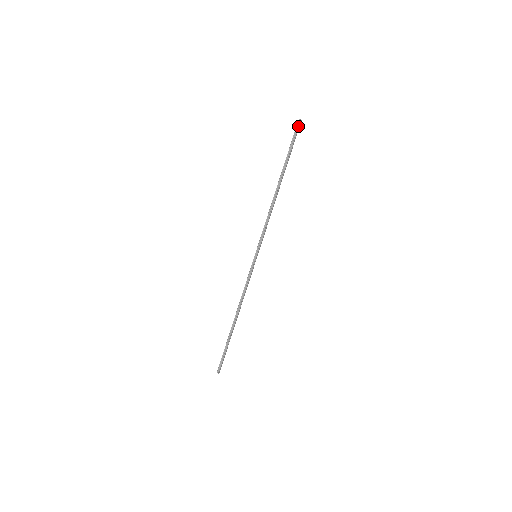
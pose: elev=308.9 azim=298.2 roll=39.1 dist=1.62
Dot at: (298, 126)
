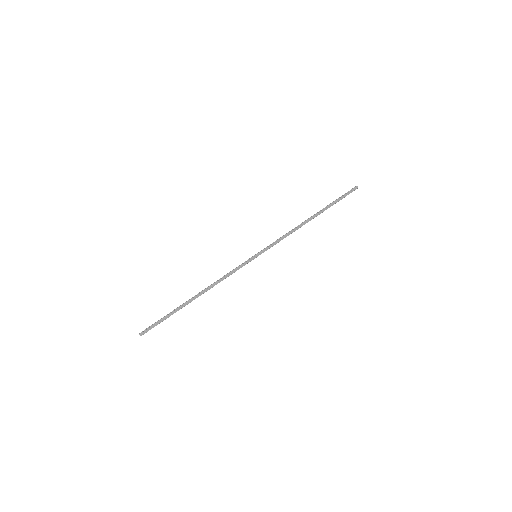
Dot at: (353, 189)
